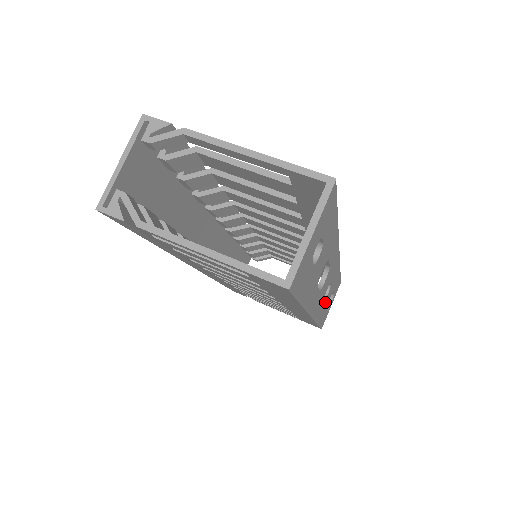
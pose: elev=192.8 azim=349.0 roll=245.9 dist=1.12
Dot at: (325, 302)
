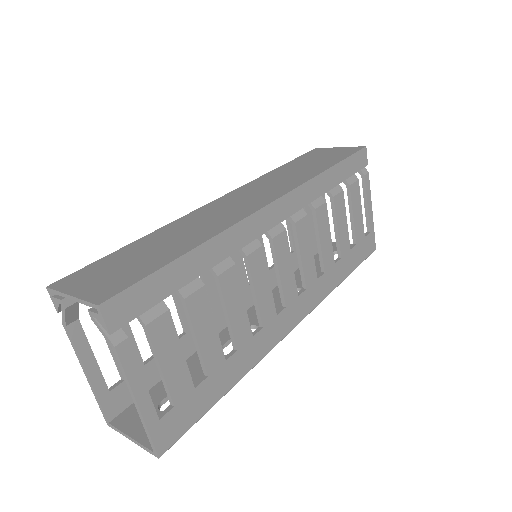
Dot at: occluded
